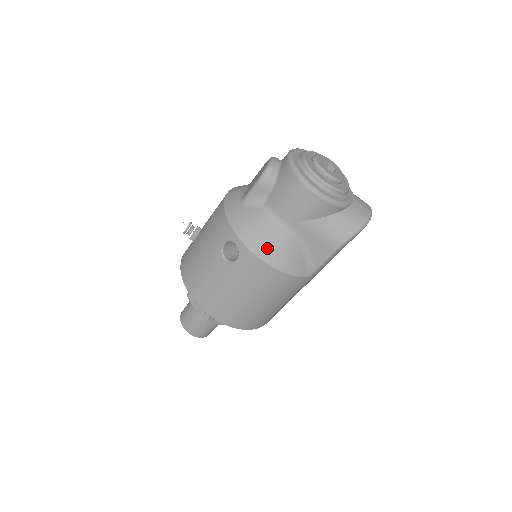
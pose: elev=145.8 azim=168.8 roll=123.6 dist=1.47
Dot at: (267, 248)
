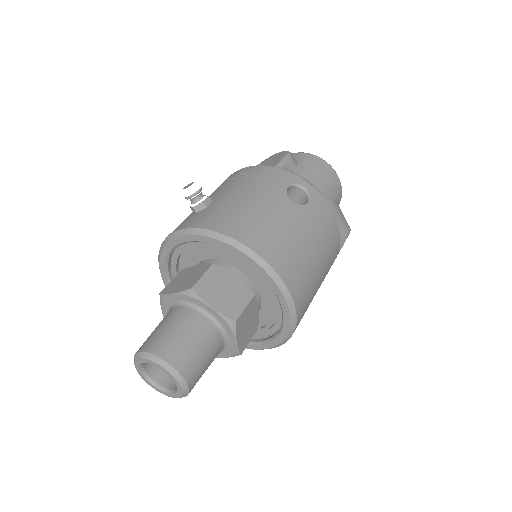
Dot at: occluded
